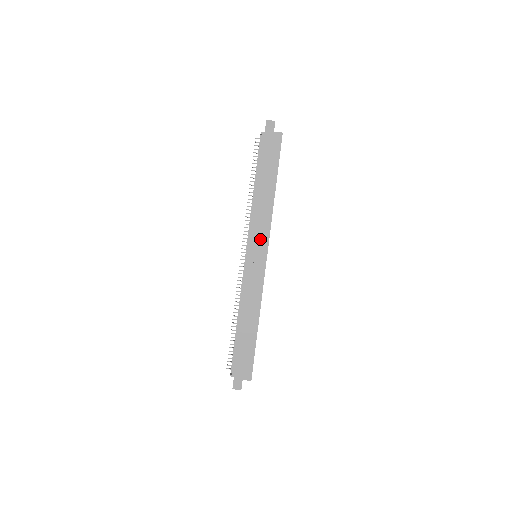
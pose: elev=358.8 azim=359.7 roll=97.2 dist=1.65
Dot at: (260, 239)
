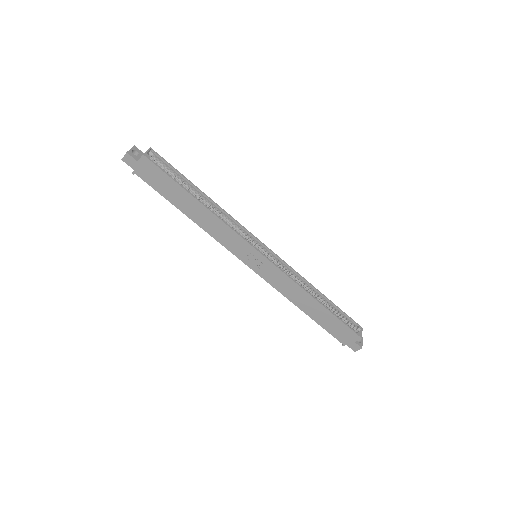
Dot at: (240, 247)
